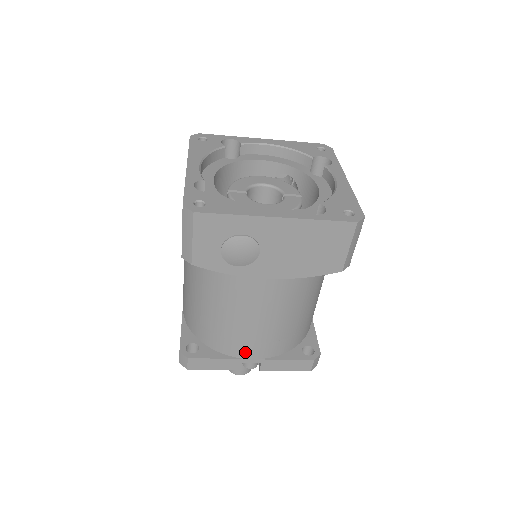
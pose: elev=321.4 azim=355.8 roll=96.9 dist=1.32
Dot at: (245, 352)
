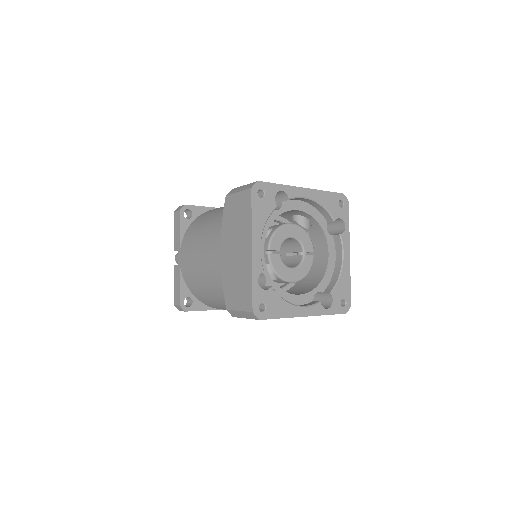
Dot at: occluded
